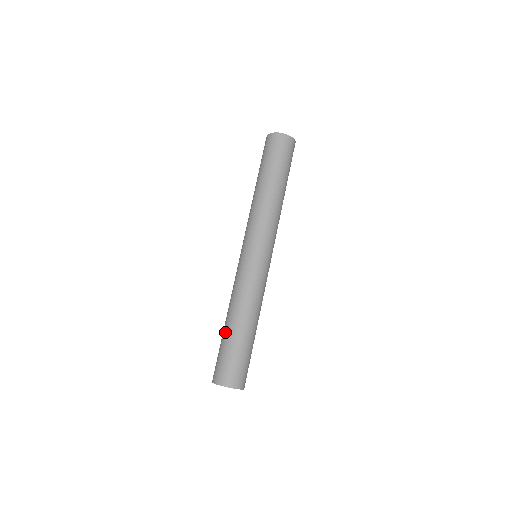
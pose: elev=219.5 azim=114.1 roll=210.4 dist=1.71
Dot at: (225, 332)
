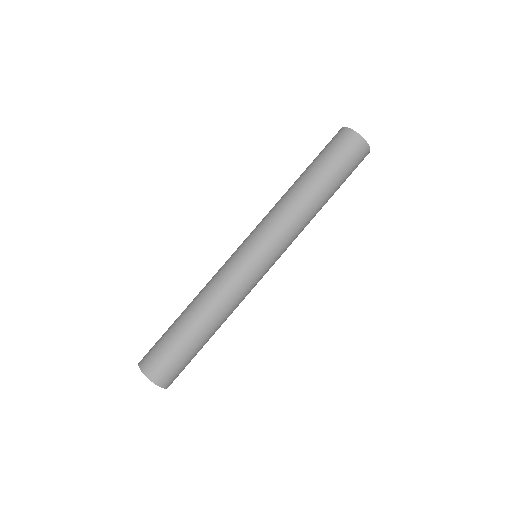
Dot at: (181, 324)
